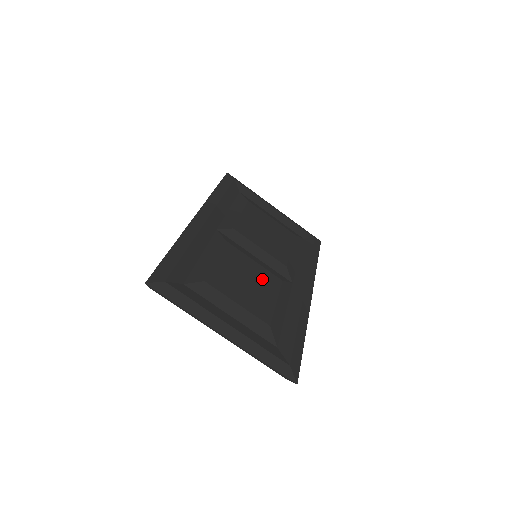
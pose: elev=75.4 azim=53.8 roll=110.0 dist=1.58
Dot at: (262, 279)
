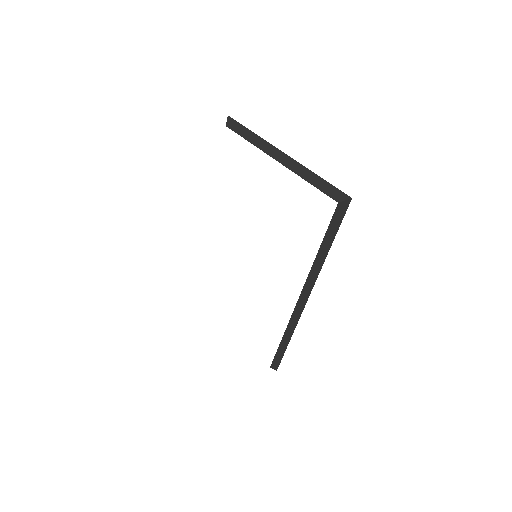
Dot at: occluded
